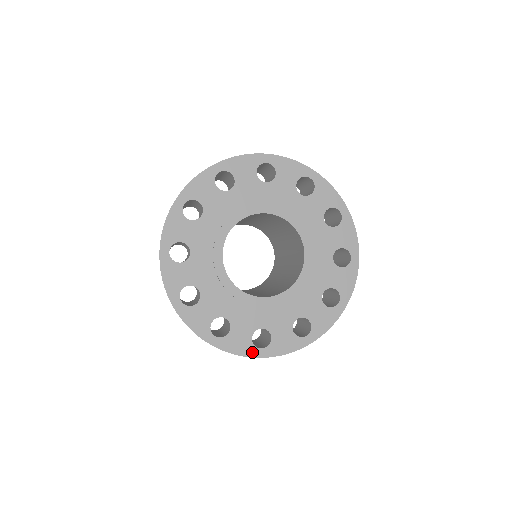
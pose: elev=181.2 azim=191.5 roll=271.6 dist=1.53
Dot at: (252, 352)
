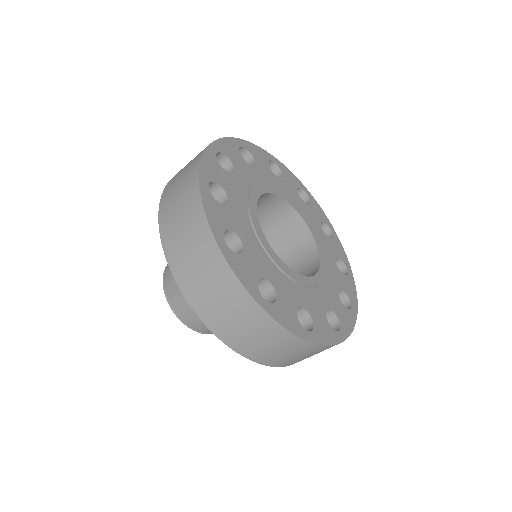
Dot at: (336, 337)
